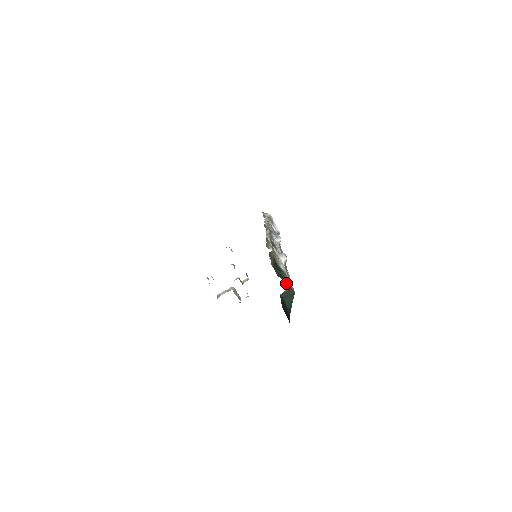
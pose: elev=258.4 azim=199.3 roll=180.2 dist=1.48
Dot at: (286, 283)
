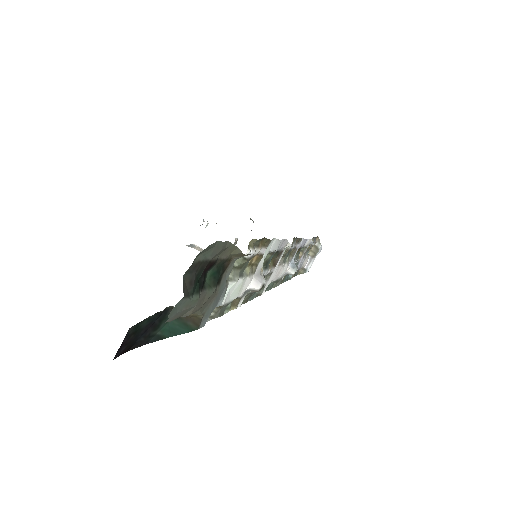
Dot at: (187, 302)
